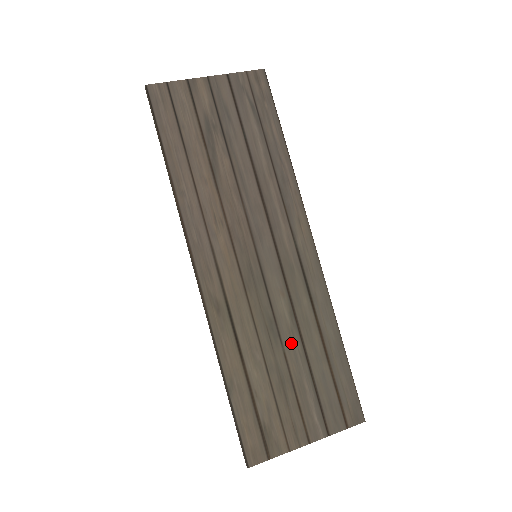
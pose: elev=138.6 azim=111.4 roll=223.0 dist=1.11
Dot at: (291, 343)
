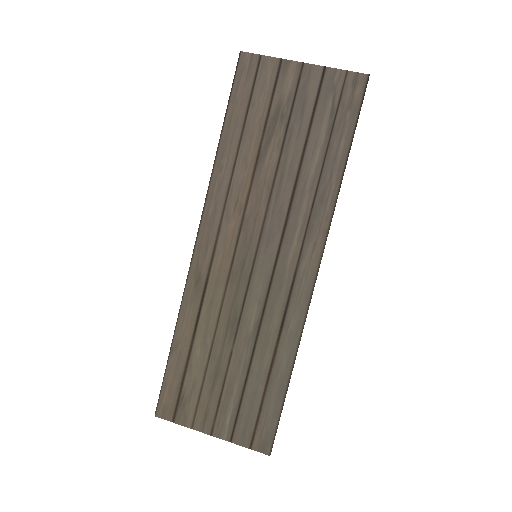
Dot at: (242, 348)
